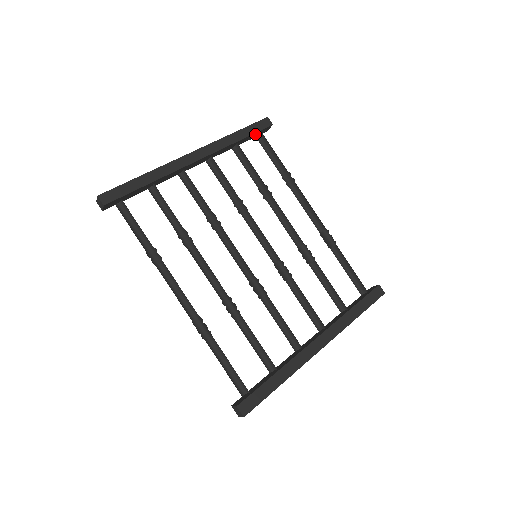
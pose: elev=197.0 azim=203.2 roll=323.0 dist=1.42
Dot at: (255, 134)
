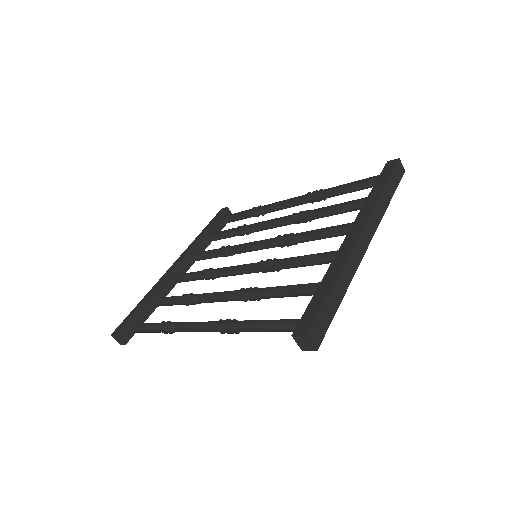
Dot at: (219, 222)
